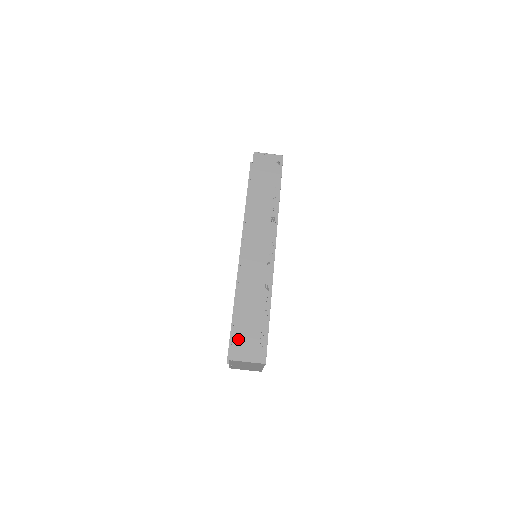
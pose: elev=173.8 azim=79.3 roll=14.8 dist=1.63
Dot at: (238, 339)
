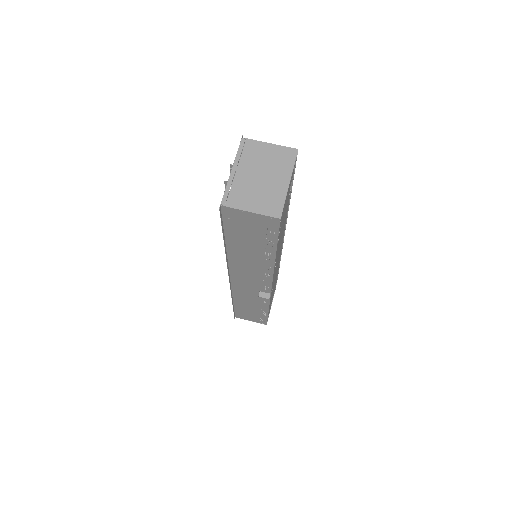
Dot at: occluded
